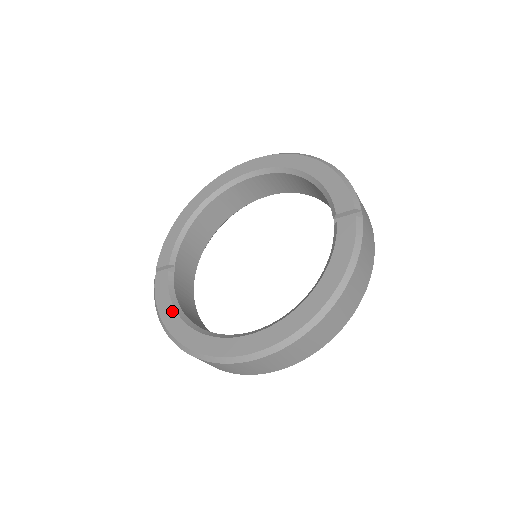
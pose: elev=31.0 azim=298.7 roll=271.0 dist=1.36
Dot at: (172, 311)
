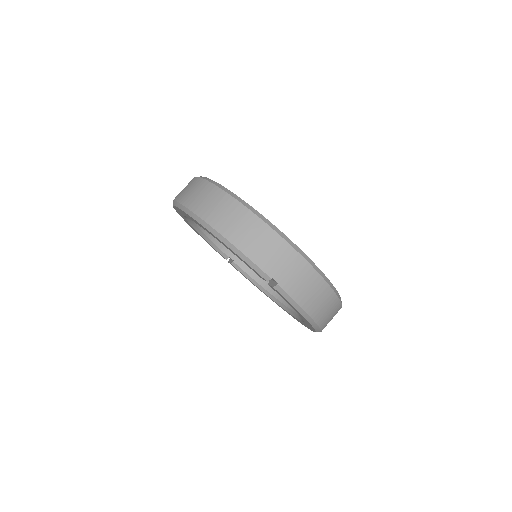
Dot at: occluded
